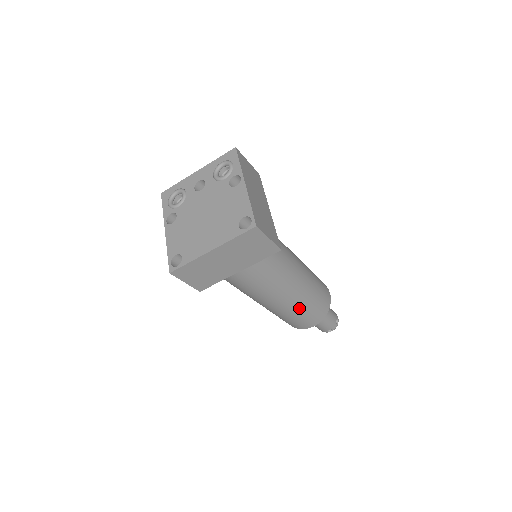
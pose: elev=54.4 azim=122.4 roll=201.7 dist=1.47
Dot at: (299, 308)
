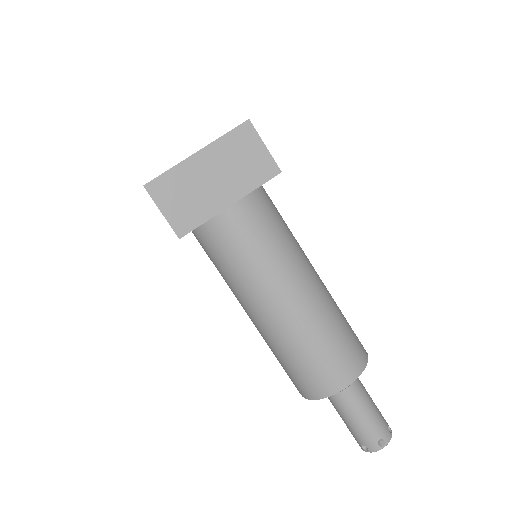
Dot at: (320, 324)
